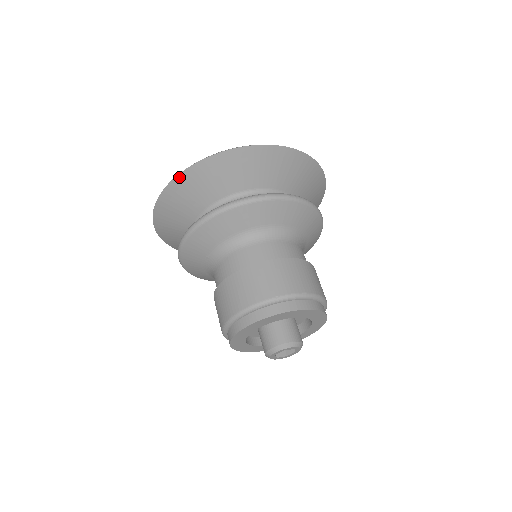
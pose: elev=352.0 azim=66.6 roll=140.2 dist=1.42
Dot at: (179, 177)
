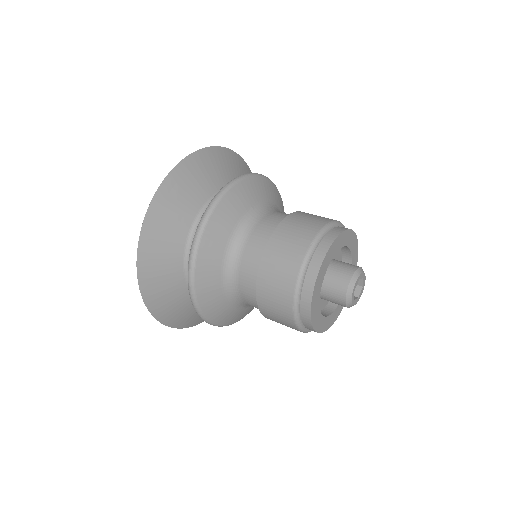
Dot at: (225, 149)
